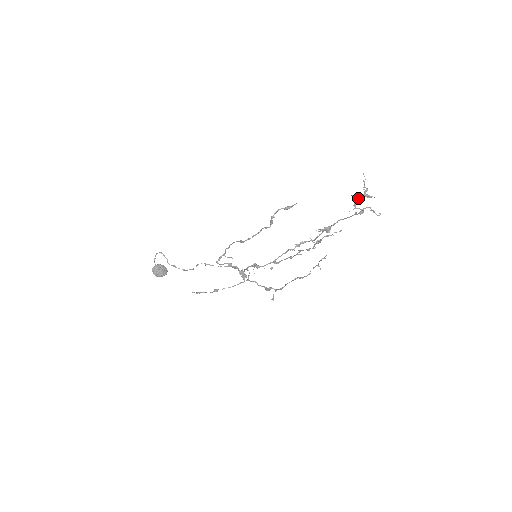
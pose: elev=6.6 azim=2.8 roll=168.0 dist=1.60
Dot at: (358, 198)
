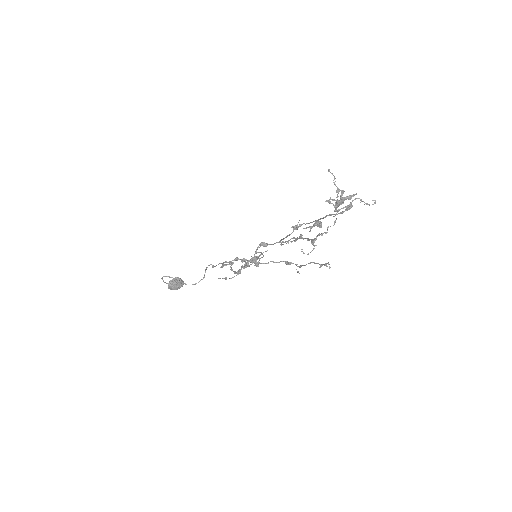
Dot at: (335, 205)
